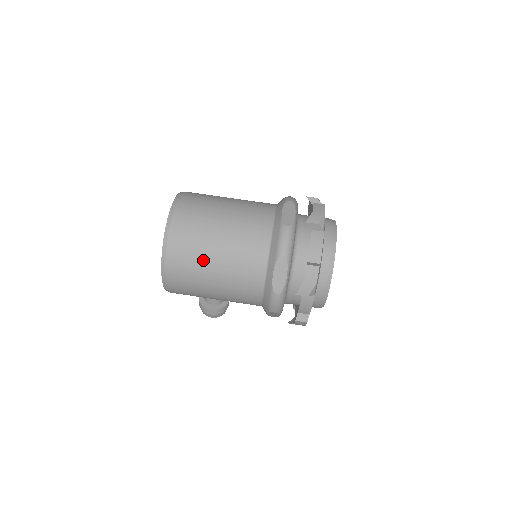
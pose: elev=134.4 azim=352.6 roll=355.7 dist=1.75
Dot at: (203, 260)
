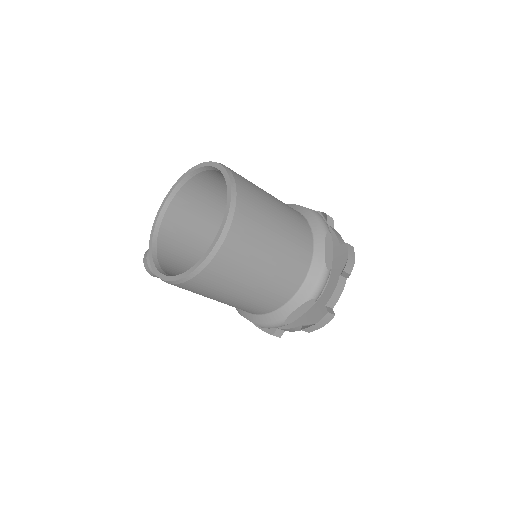
Dot at: (240, 281)
